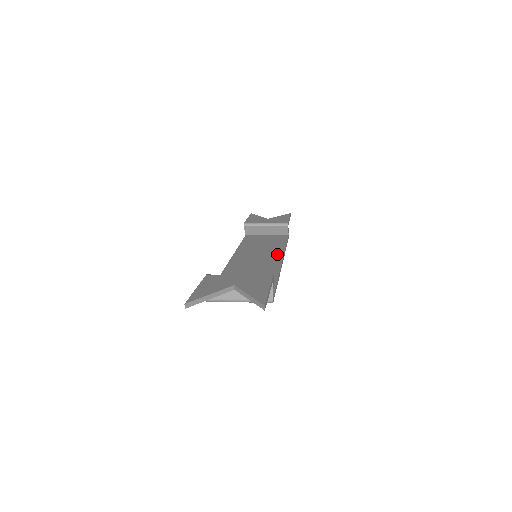
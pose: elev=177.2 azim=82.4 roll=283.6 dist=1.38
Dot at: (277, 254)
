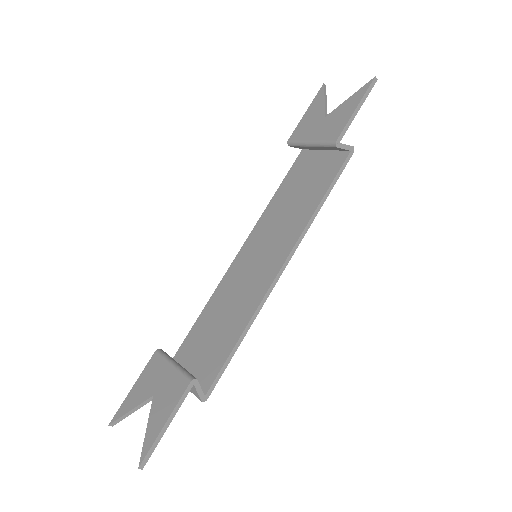
Dot at: (289, 242)
